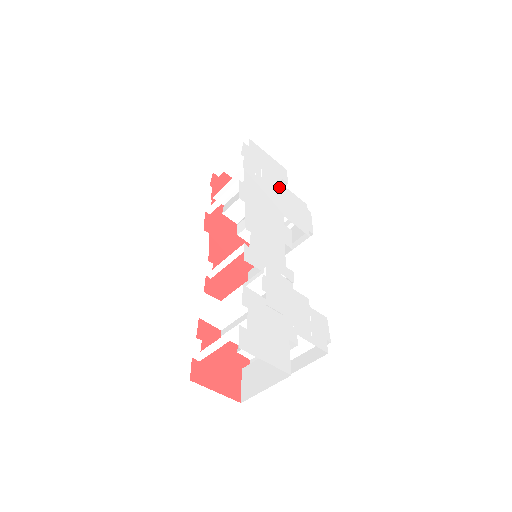
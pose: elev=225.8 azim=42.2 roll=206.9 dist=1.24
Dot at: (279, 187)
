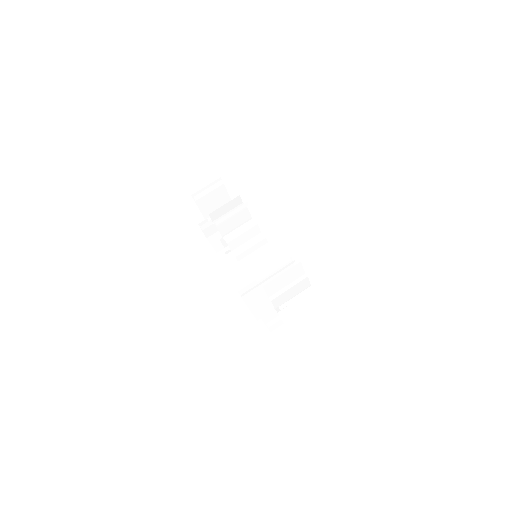
Dot at: occluded
